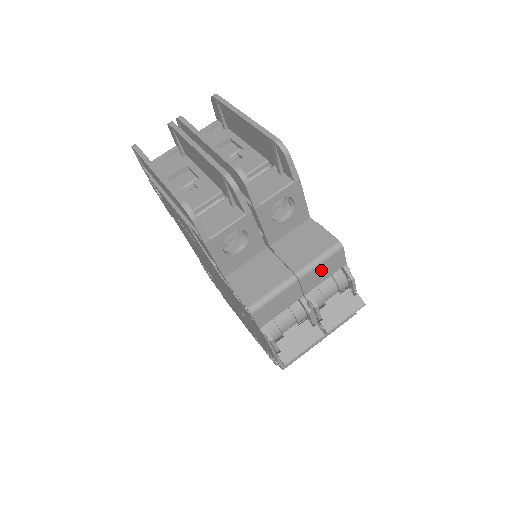
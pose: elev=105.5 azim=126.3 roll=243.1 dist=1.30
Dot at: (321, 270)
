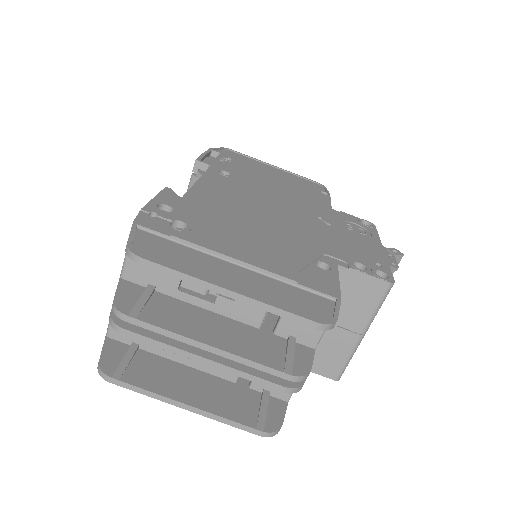
Dot at: occluded
